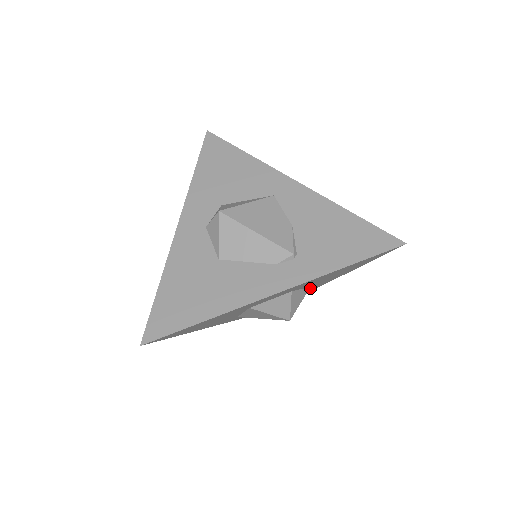
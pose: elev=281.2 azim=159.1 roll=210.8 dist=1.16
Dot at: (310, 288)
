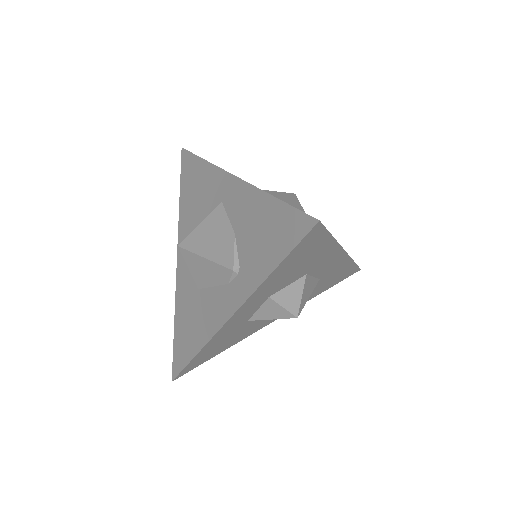
Dot at: (322, 268)
